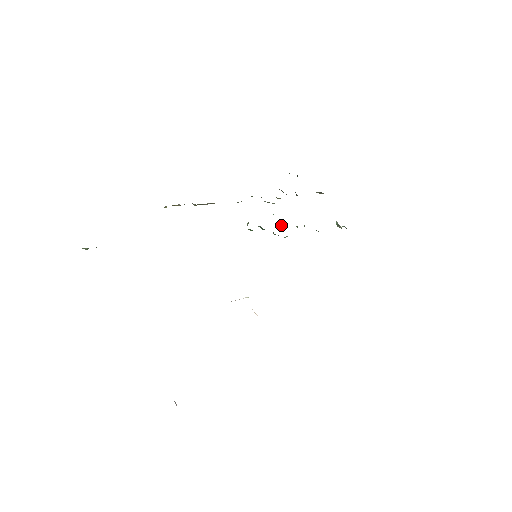
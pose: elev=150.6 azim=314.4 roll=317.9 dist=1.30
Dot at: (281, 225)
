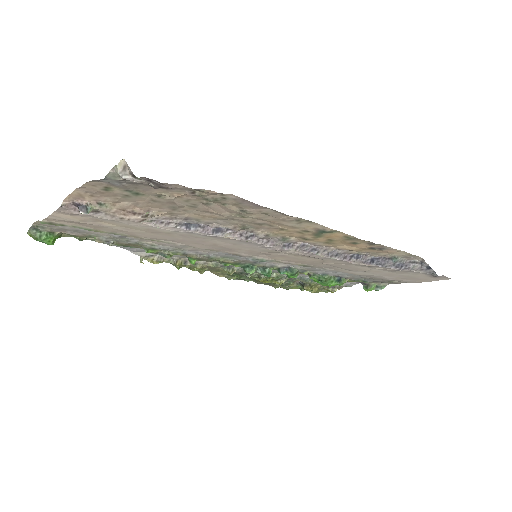
Dot at: occluded
